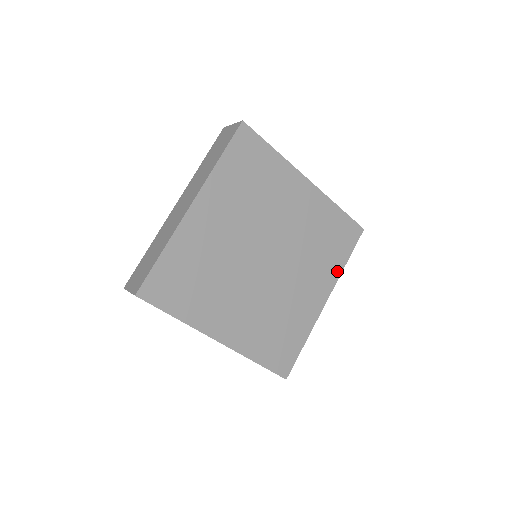
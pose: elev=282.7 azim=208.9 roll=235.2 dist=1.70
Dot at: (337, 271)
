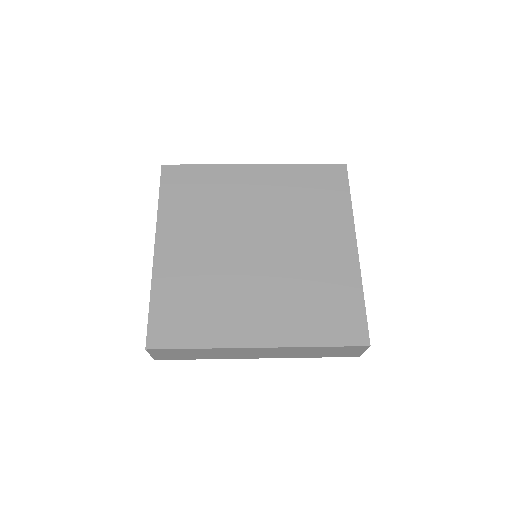
Dot at: (300, 339)
